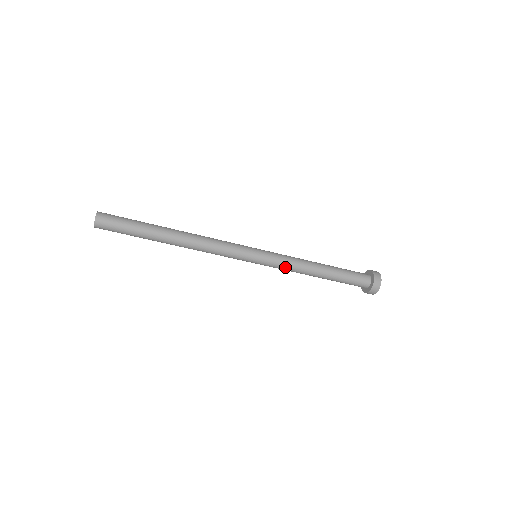
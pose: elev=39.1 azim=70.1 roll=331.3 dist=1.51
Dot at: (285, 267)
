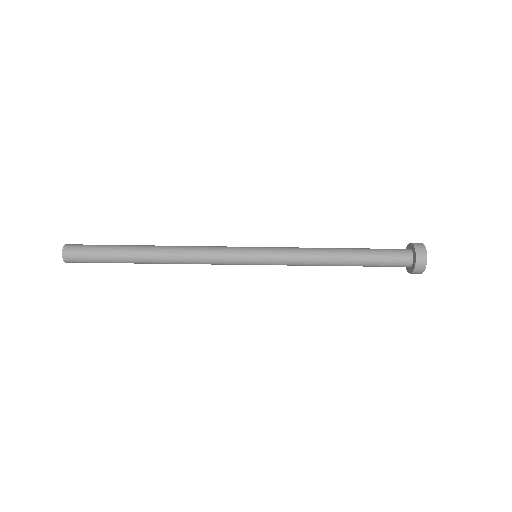
Dot at: (294, 258)
